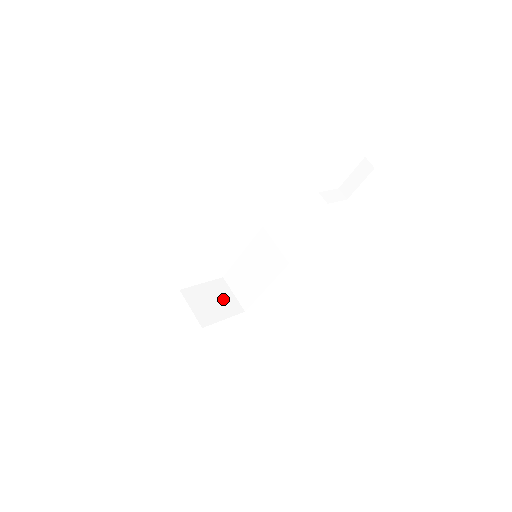
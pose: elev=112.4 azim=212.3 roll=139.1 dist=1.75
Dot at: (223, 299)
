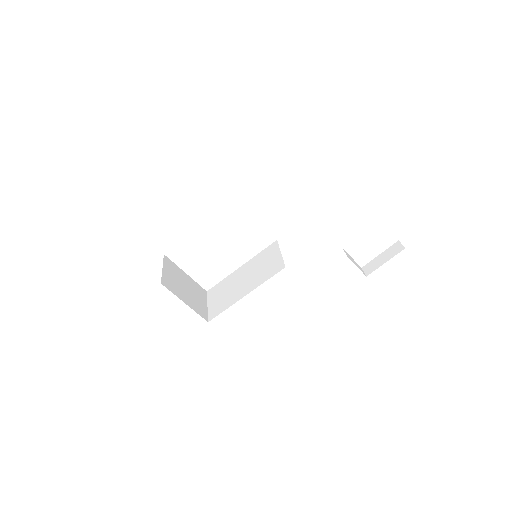
Dot at: (195, 297)
